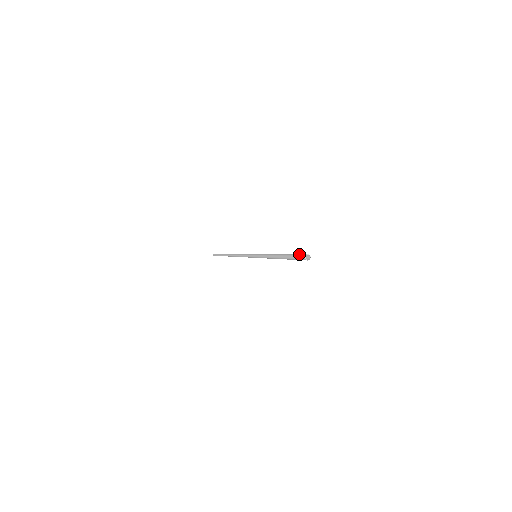
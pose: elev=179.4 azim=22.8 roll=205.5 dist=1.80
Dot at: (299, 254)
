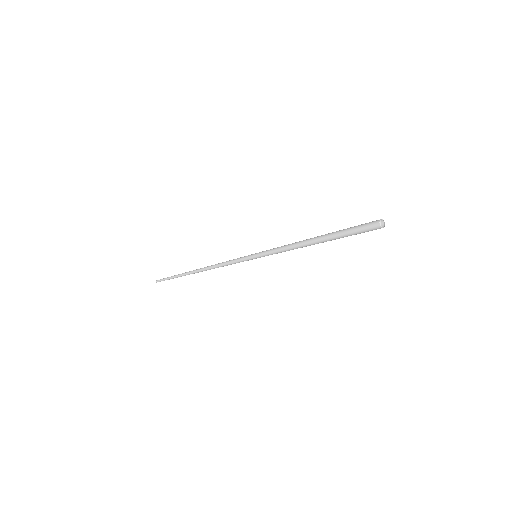
Dot at: (362, 224)
